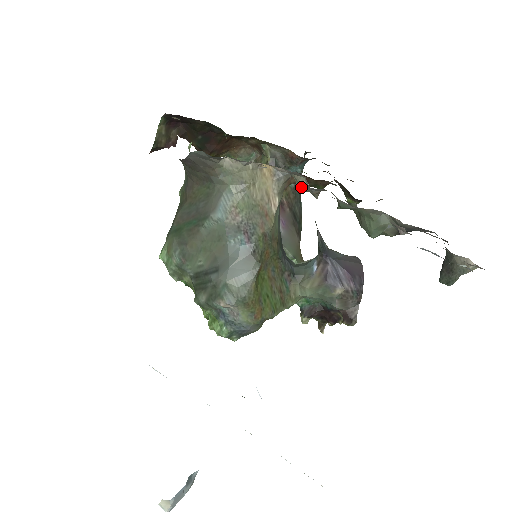
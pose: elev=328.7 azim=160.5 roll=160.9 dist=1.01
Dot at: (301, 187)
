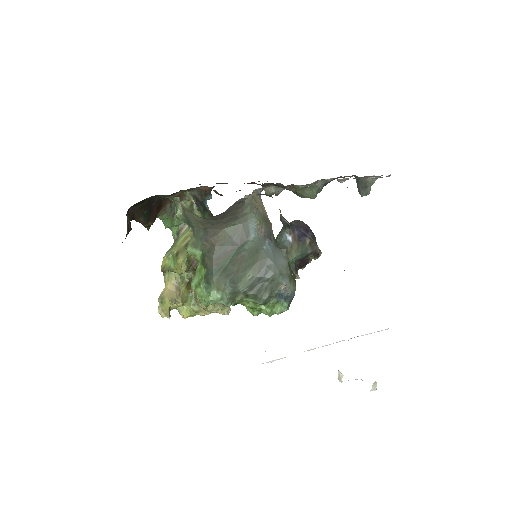
Dot at: (271, 193)
